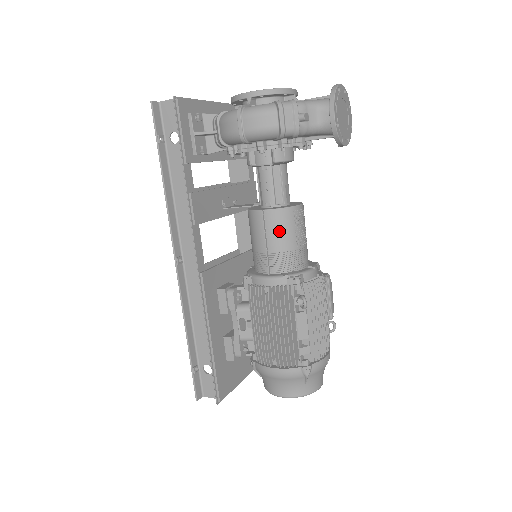
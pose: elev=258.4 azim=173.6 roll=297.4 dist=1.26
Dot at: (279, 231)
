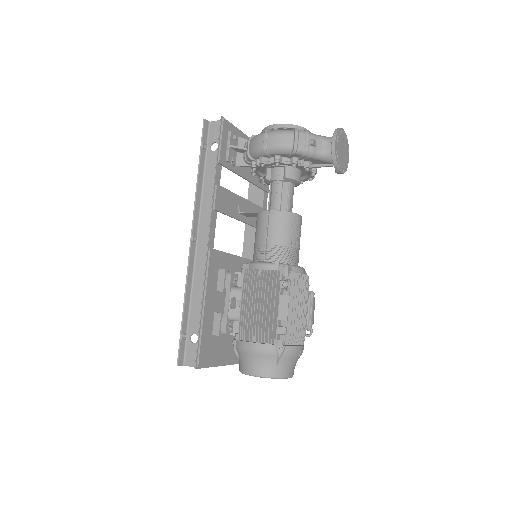
Dot at: (279, 228)
